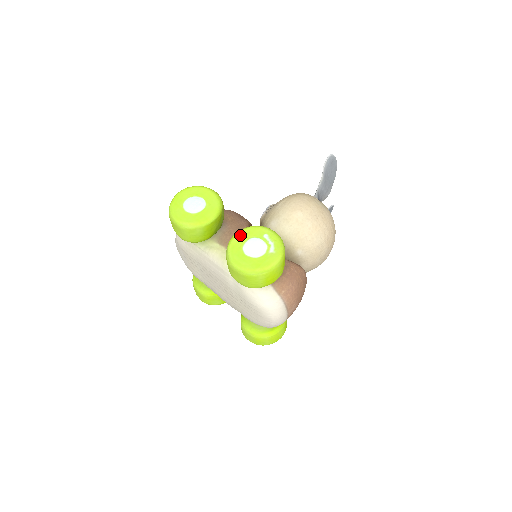
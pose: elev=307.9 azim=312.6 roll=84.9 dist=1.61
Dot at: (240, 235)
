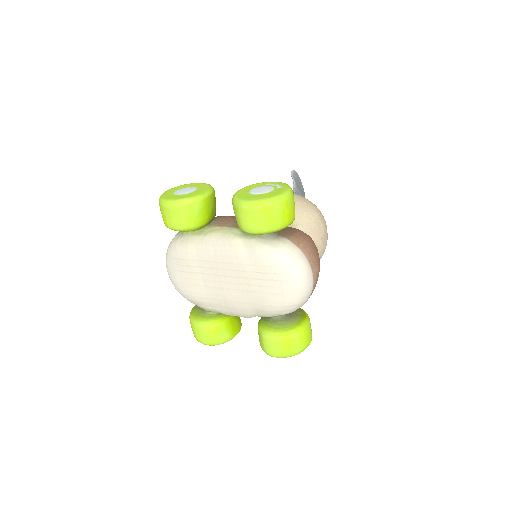
Dot at: (242, 190)
